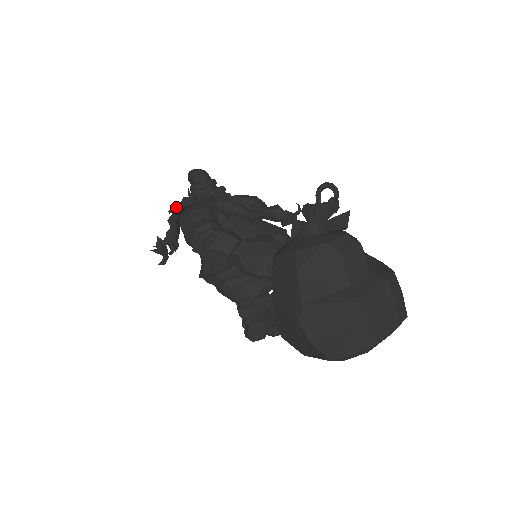
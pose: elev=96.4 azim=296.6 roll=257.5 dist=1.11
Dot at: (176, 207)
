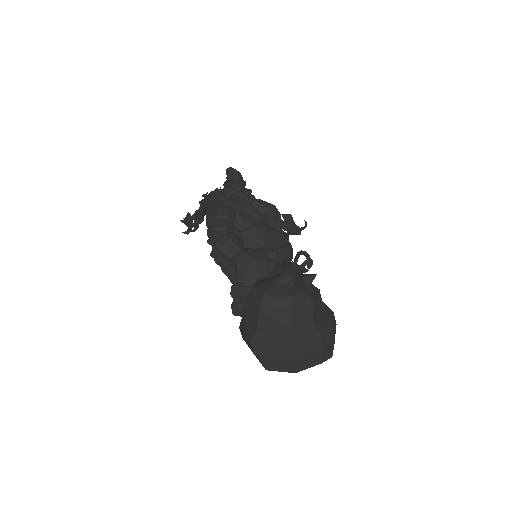
Dot at: (208, 196)
